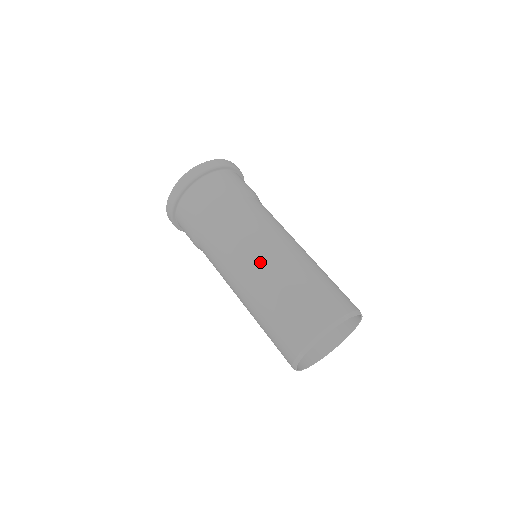
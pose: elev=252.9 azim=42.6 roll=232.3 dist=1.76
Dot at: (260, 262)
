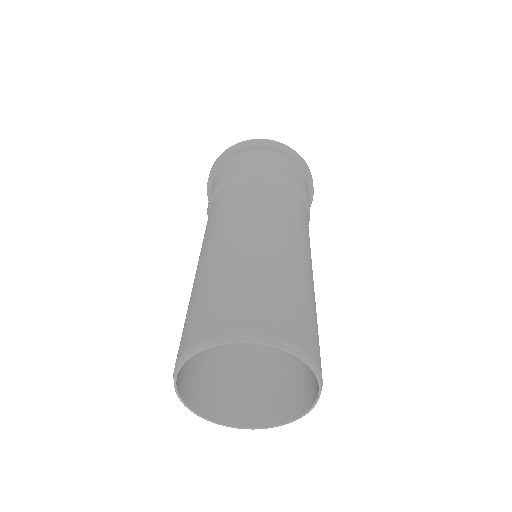
Dot at: (280, 237)
